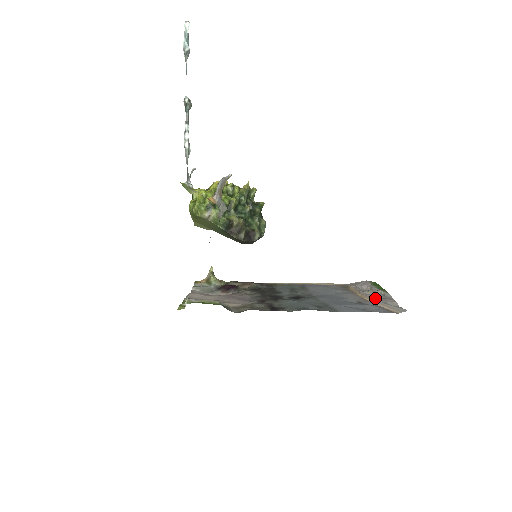
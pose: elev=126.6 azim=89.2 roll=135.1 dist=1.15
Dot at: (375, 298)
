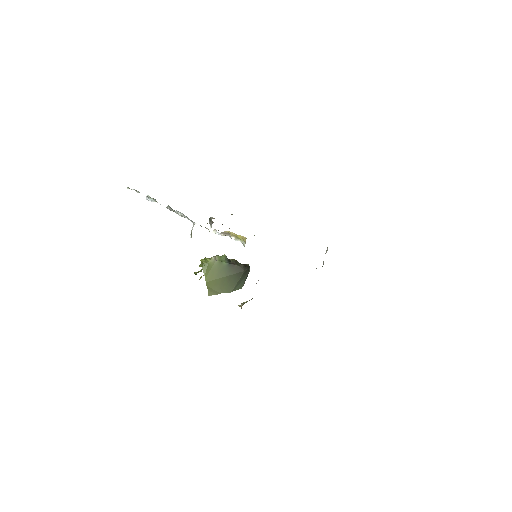
Dot at: occluded
